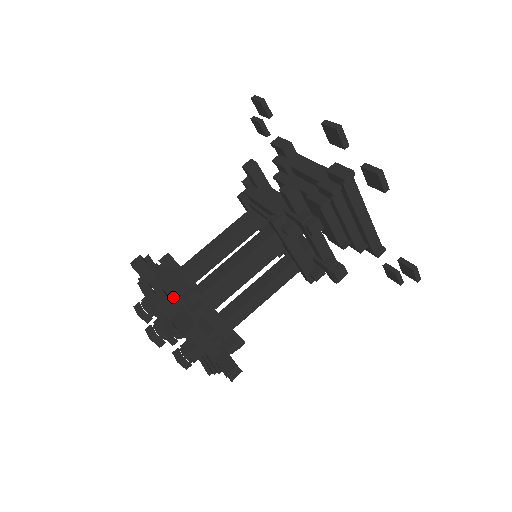
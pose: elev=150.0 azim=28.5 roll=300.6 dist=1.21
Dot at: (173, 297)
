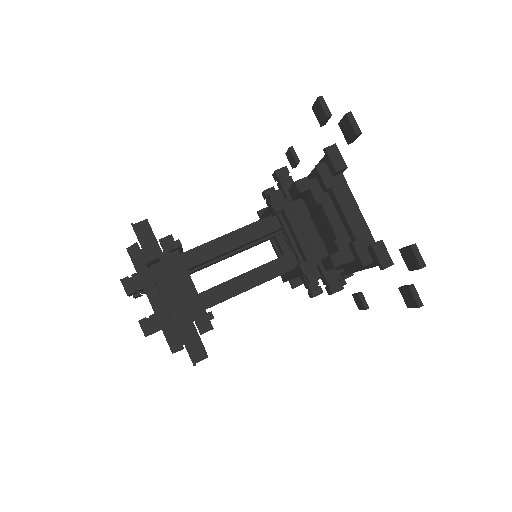
Dot at: (188, 316)
